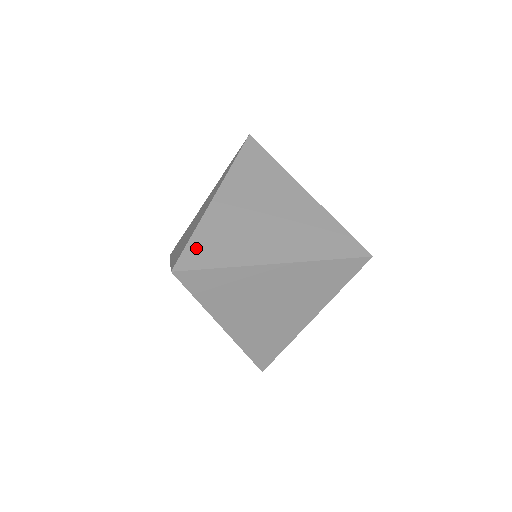
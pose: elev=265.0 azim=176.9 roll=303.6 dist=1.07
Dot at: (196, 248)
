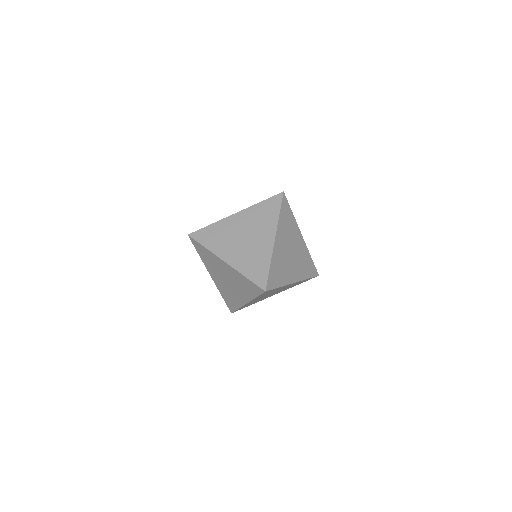
Dot at: (205, 232)
